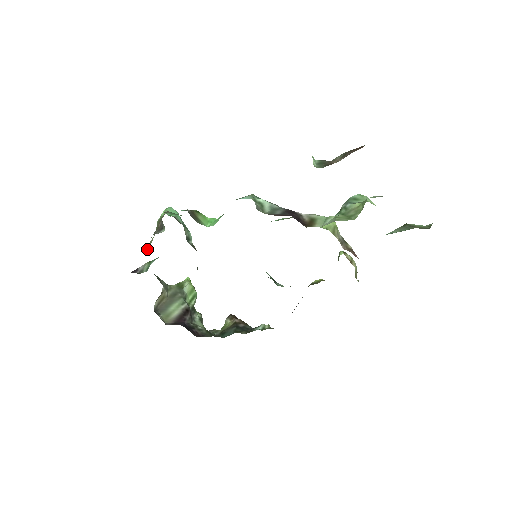
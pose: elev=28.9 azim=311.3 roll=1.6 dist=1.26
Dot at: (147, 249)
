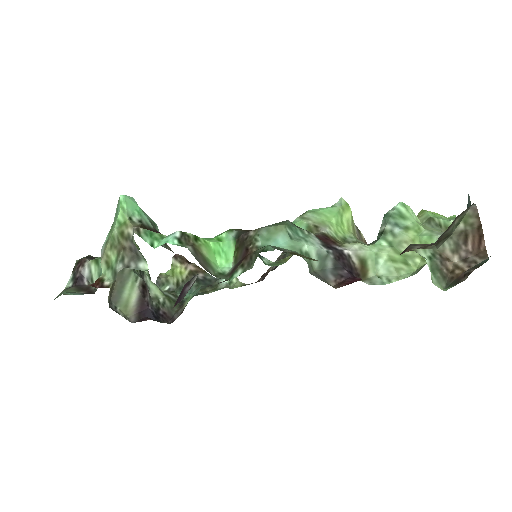
Dot at: (105, 268)
